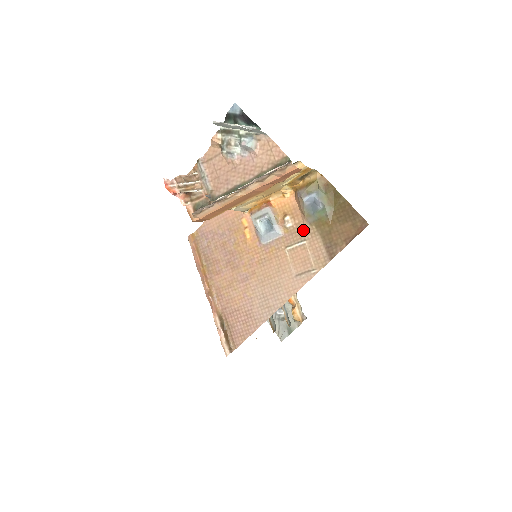
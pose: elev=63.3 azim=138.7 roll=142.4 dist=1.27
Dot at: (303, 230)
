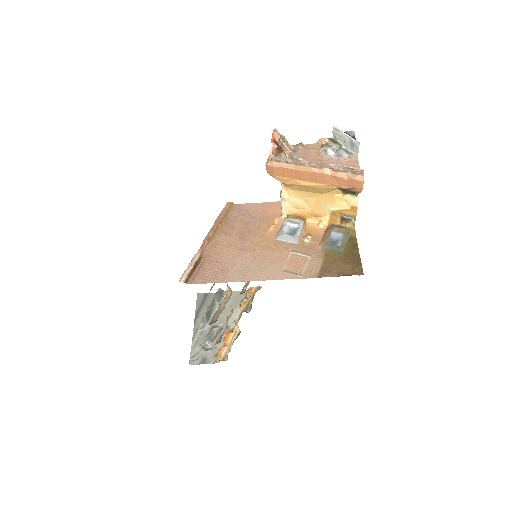
Dot at: (314, 250)
